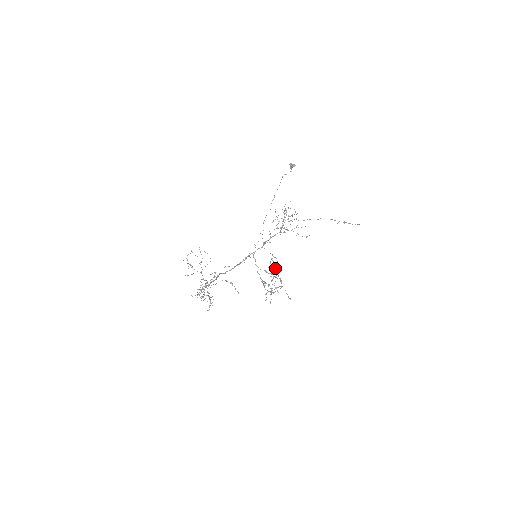
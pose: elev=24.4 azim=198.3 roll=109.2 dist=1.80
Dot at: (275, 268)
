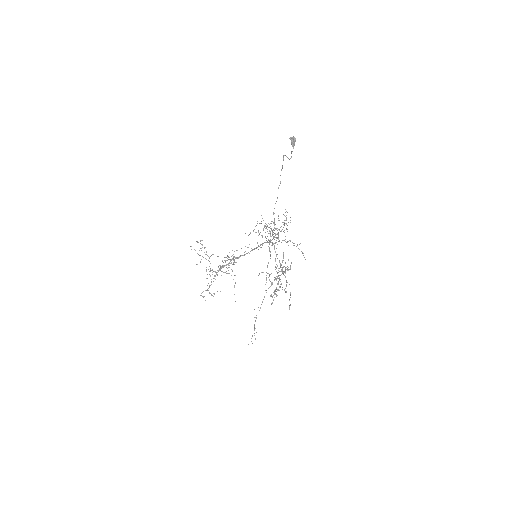
Dot at: occluded
